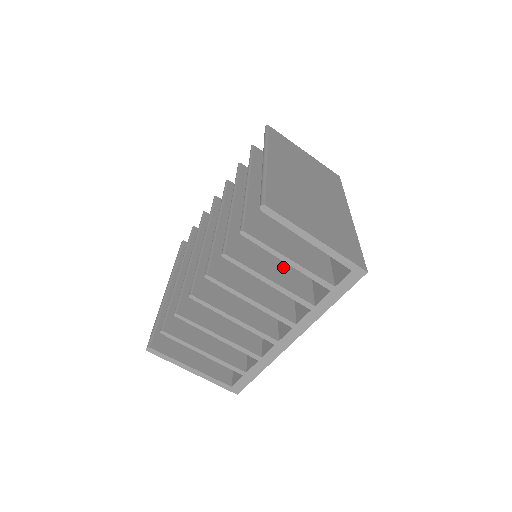
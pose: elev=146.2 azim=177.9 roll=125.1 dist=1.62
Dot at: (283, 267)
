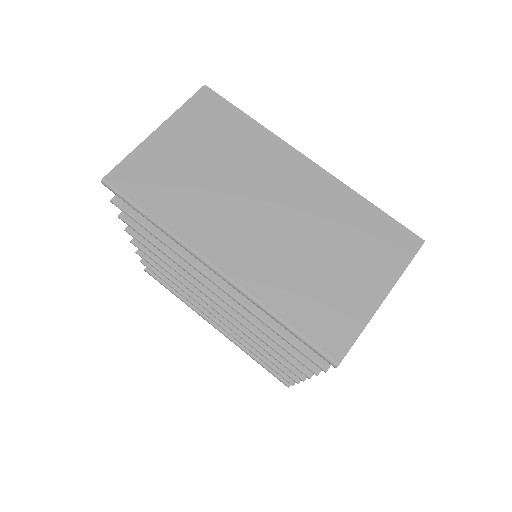
Dot at: occluded
